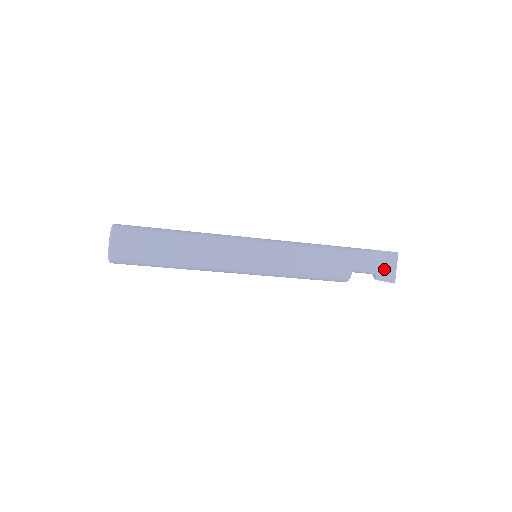
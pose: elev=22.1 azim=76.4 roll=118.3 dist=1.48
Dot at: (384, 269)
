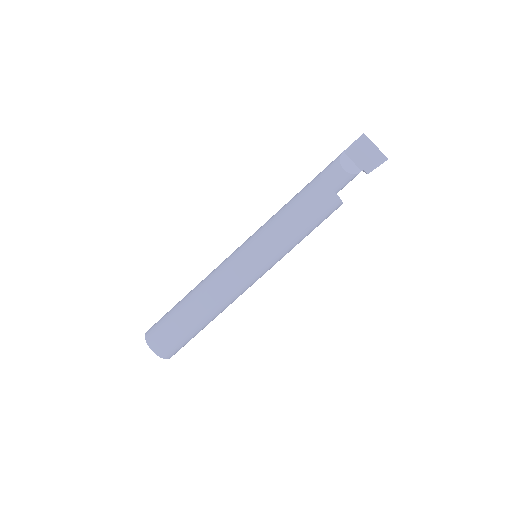
Dot at: (366, 159)
